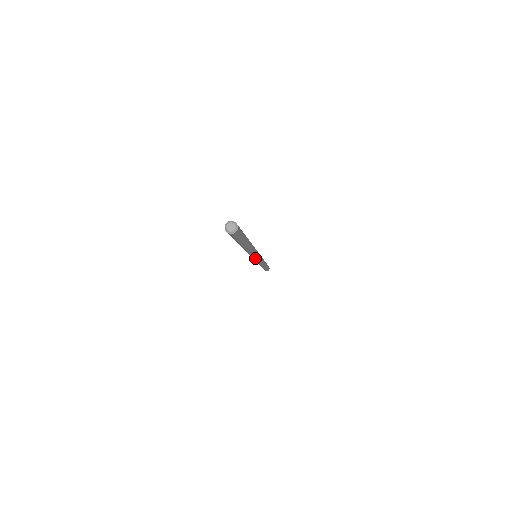
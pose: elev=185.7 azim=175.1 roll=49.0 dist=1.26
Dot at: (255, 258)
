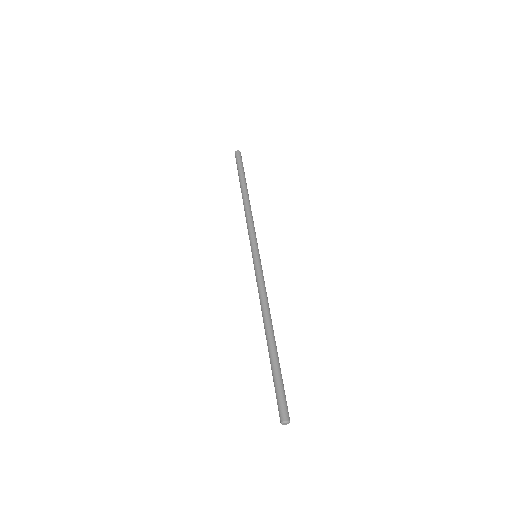
Dot at: occluded
